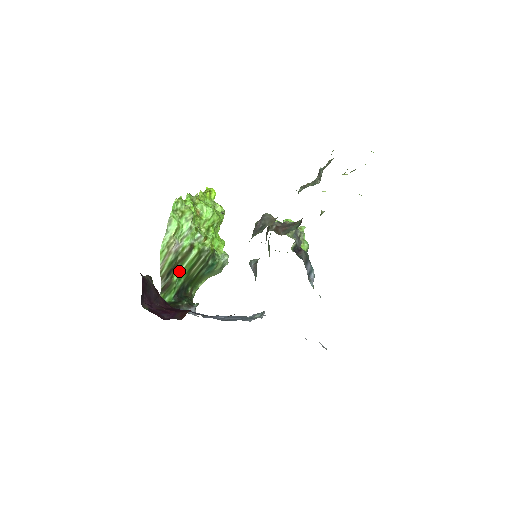
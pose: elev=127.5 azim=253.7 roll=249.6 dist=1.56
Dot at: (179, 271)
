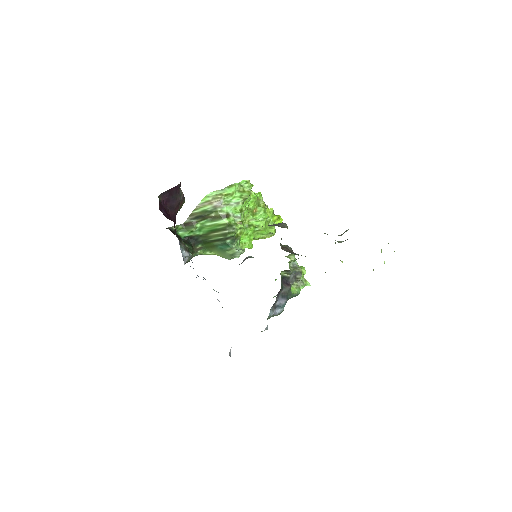
Dot at: (205, 224)
